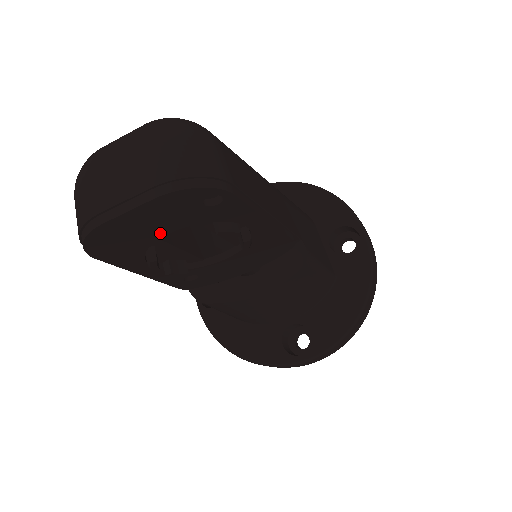
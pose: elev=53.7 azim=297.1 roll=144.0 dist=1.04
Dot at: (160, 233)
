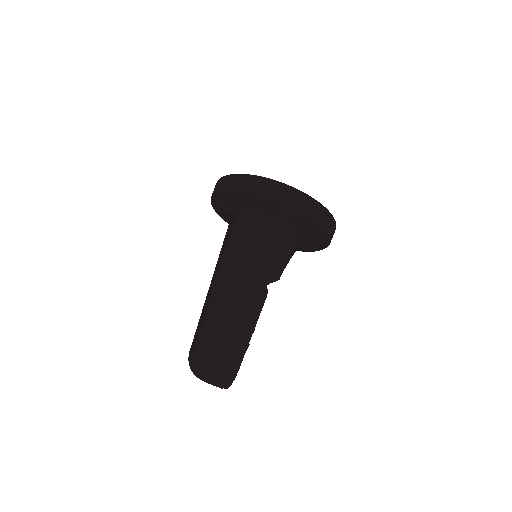
Dot at: occluded
